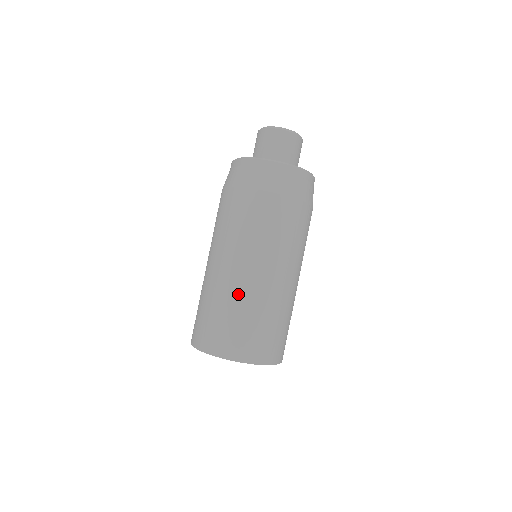
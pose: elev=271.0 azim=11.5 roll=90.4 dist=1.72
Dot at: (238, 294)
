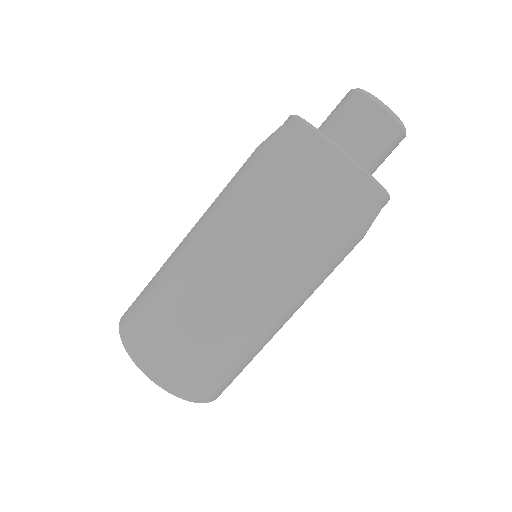
Dot at: (184, 290)
